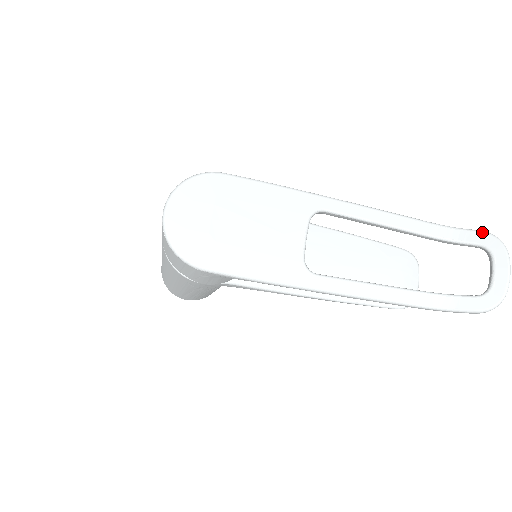
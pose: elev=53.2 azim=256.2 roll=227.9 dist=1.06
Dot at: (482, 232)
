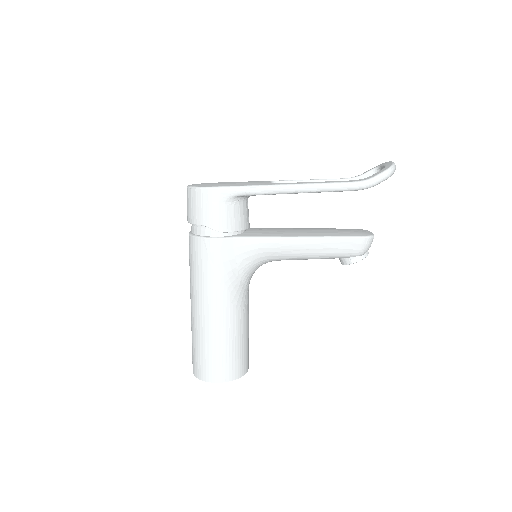
Dot at: (370, 169)
